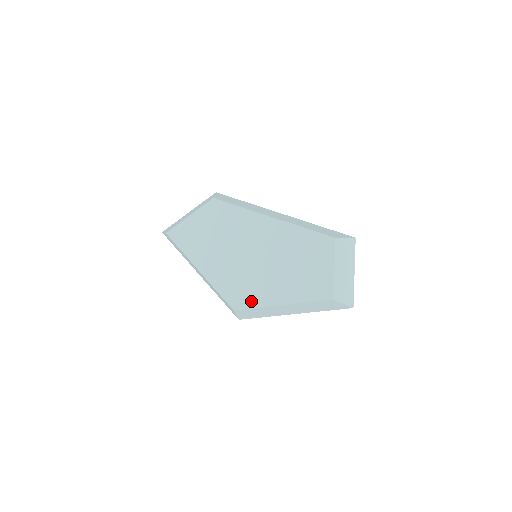
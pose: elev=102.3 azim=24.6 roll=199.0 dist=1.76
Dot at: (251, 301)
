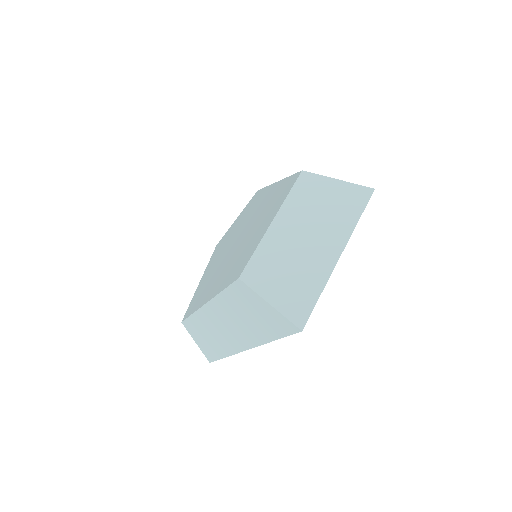
Dot at: (195, 305)
